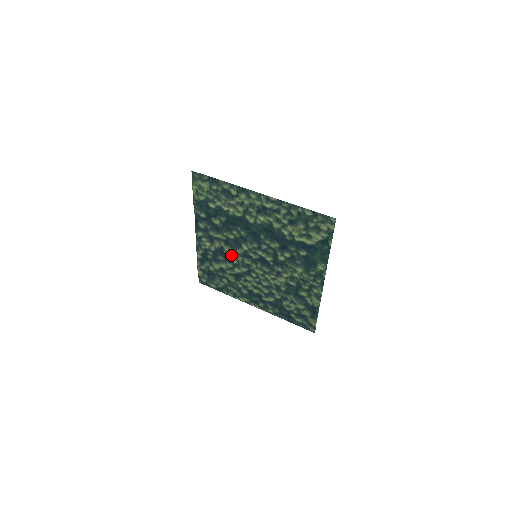
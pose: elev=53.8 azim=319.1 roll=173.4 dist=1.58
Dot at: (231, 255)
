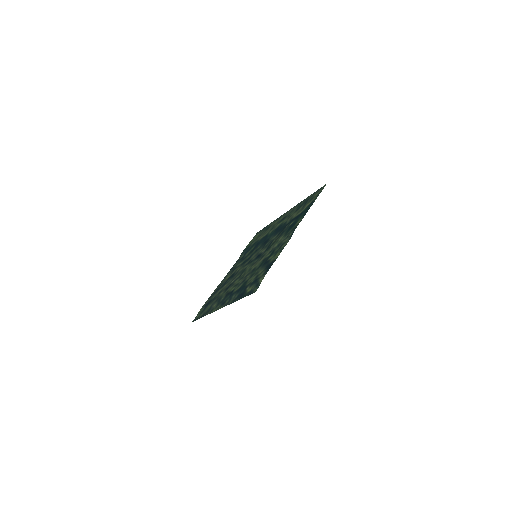
Dot at: occluded
